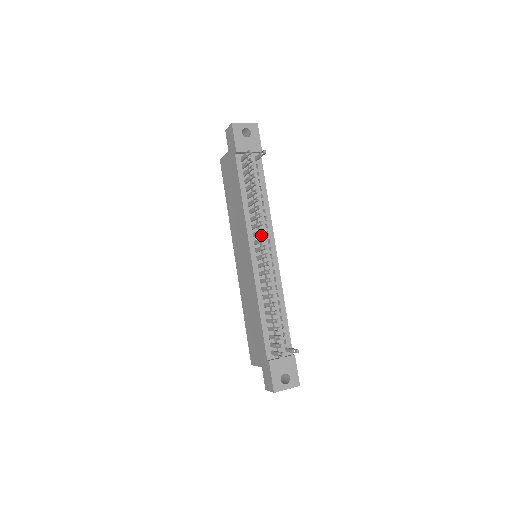
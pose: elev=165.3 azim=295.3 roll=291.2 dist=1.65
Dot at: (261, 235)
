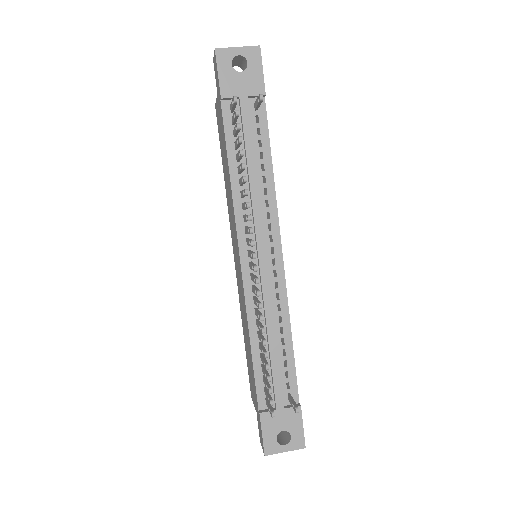
Dot at: (257, 231)
